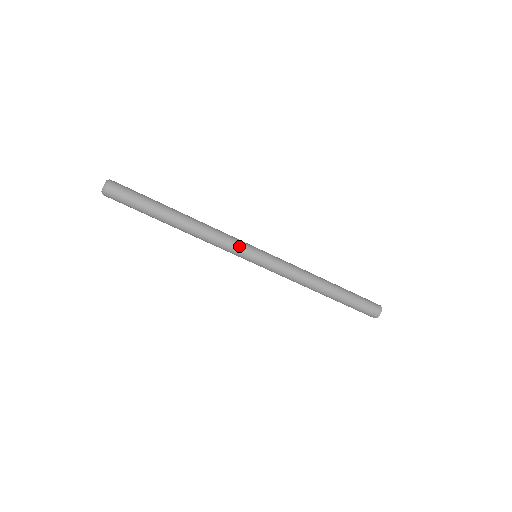
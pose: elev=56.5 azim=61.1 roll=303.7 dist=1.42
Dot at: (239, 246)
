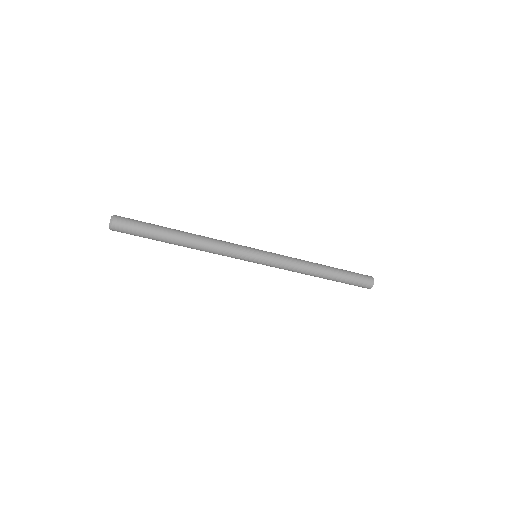
Dot at: (238, 257)
